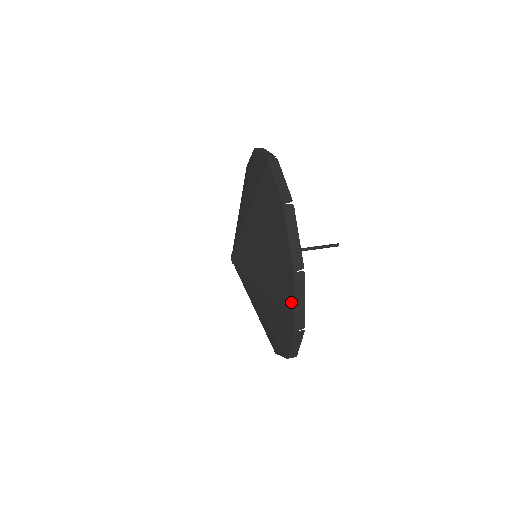
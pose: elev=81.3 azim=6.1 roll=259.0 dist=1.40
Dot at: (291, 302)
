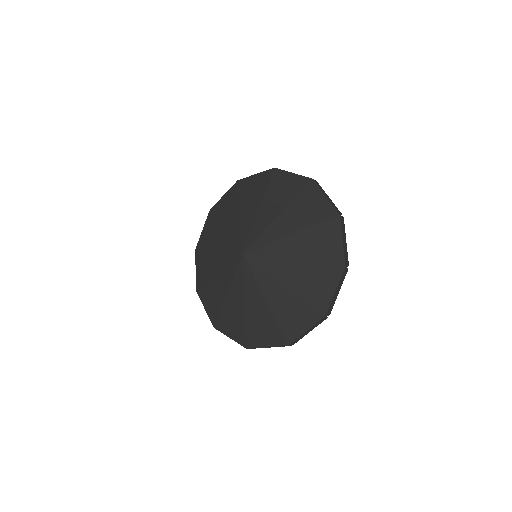
Dot at: (331, 291)
